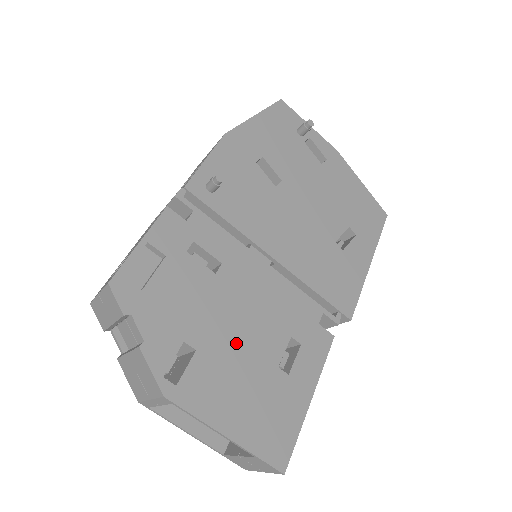
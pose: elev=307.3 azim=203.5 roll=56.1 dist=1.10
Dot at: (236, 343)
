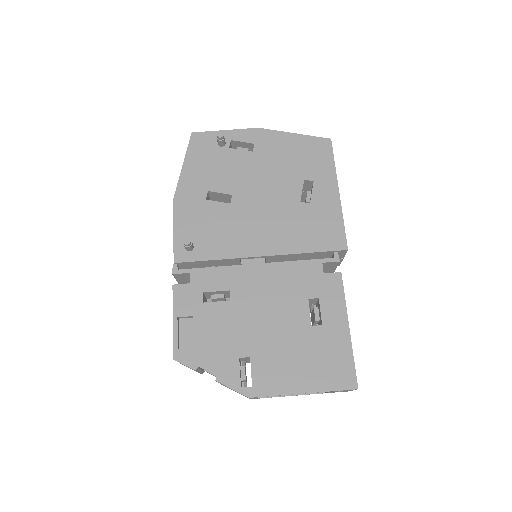
Dot at: (273, 333)
